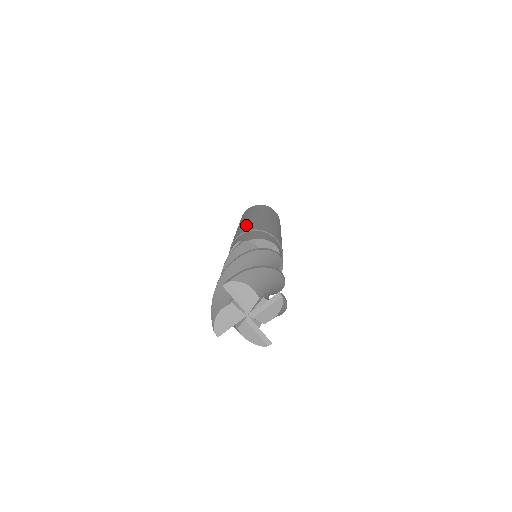
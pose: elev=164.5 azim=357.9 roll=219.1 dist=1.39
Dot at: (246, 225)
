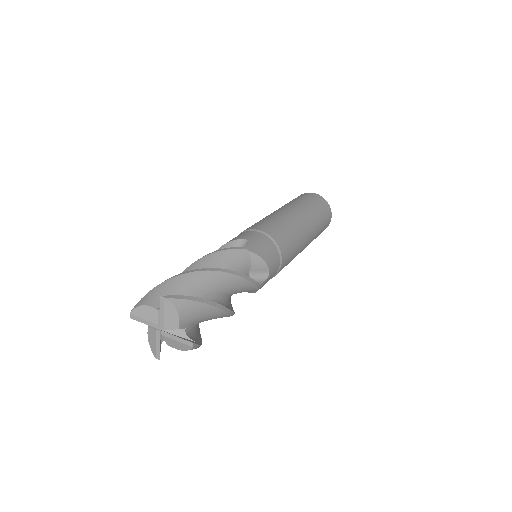
Dot at: occluded
